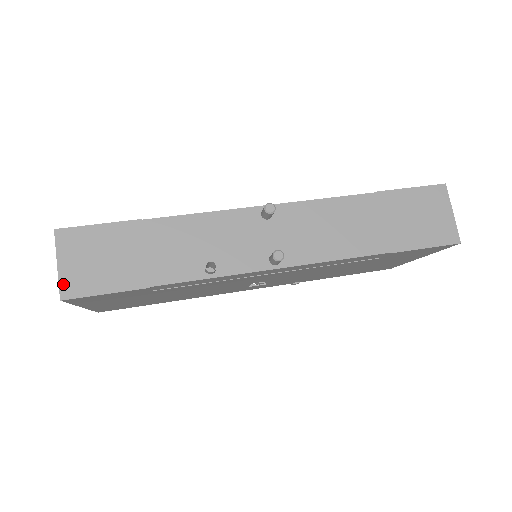
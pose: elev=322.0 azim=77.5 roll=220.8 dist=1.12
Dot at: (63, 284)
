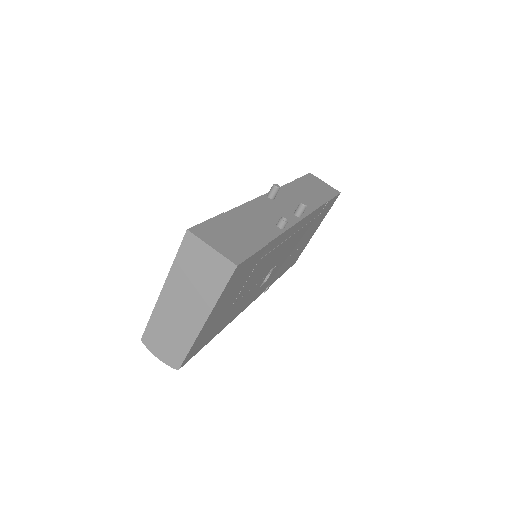
Dot at: (228, 257)
